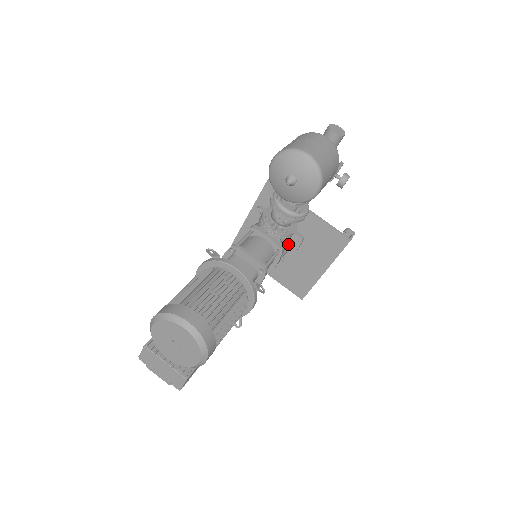
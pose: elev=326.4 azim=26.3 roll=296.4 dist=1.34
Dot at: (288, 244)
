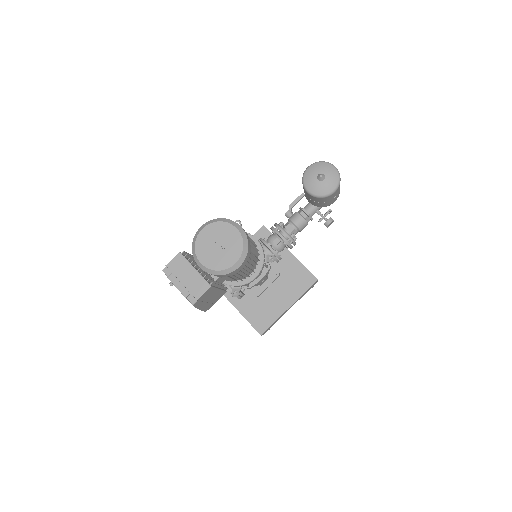
Dot at: (267, 275)
